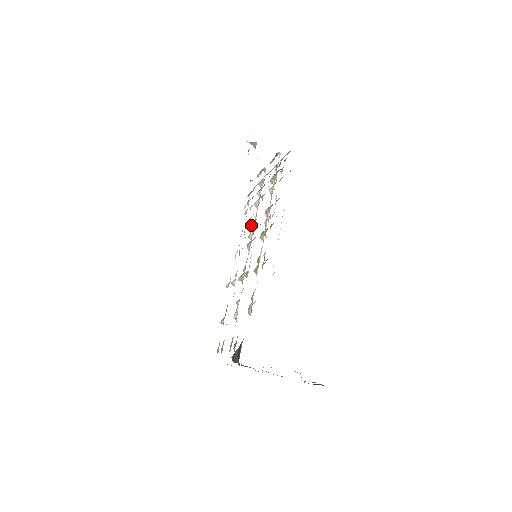
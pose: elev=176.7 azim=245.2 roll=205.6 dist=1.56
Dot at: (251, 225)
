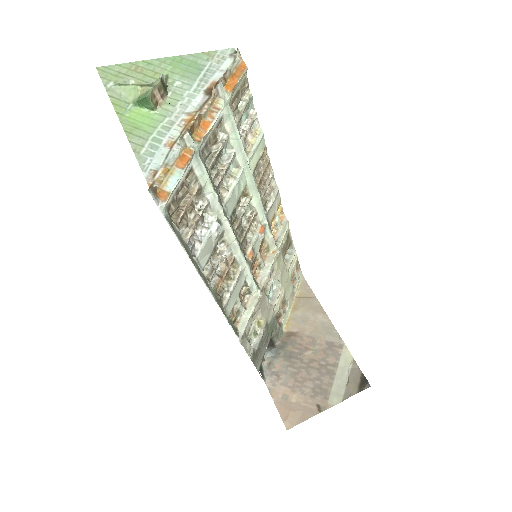
Dot at: (244, 195)
